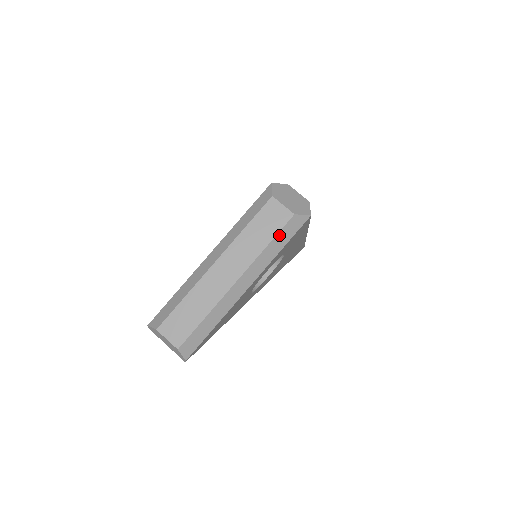
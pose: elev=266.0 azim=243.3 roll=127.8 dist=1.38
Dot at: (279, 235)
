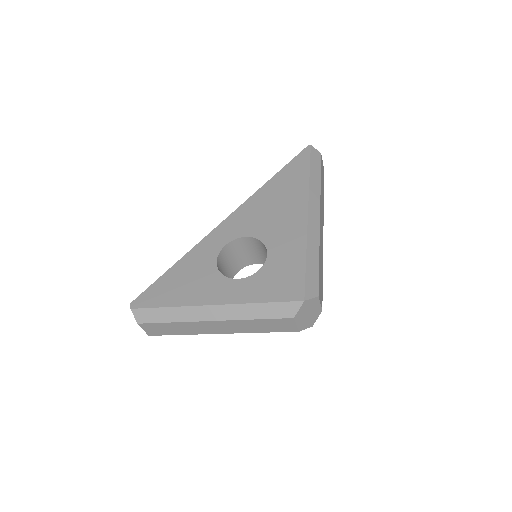
Dot at: (276, 331)
